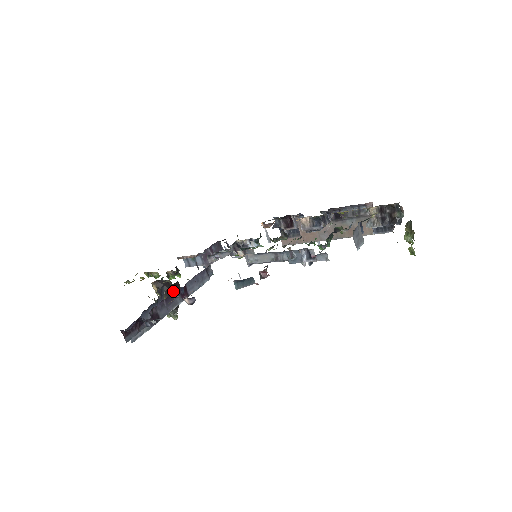
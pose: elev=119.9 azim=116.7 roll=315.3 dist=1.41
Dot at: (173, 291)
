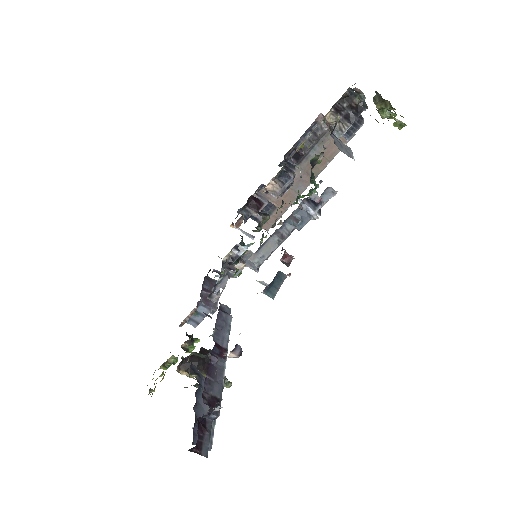
Dot at: (204, 360)
